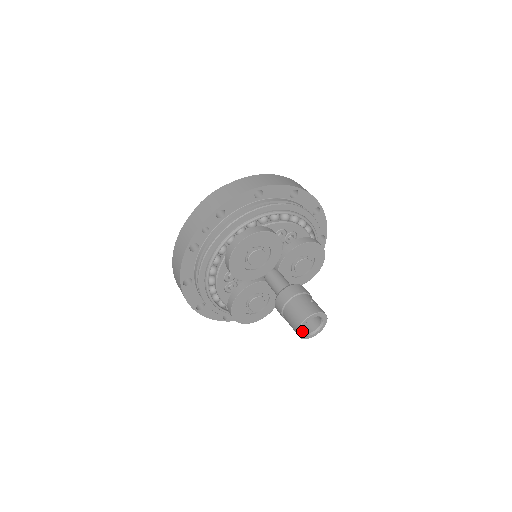
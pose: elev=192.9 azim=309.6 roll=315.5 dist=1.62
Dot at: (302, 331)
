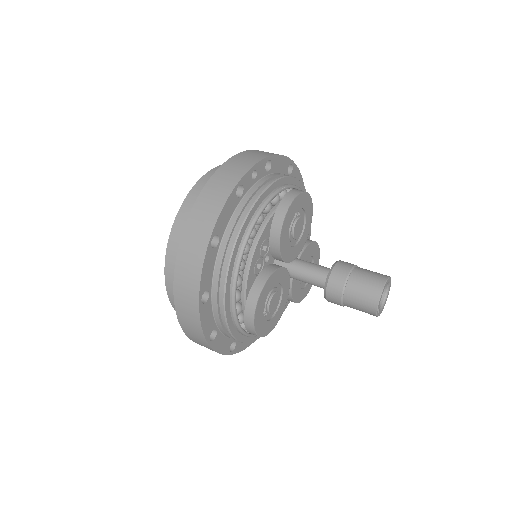
Dot at: (380, 298)
